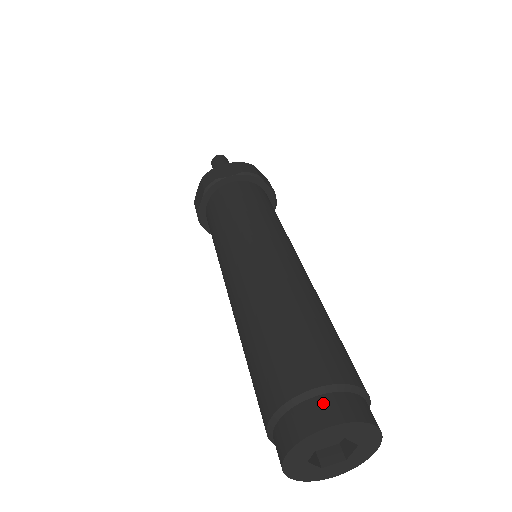
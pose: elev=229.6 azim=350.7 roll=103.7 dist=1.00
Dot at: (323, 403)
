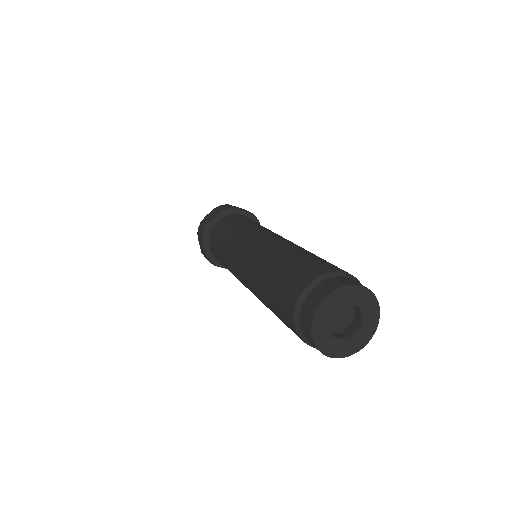
Dot at: (352, 279)
